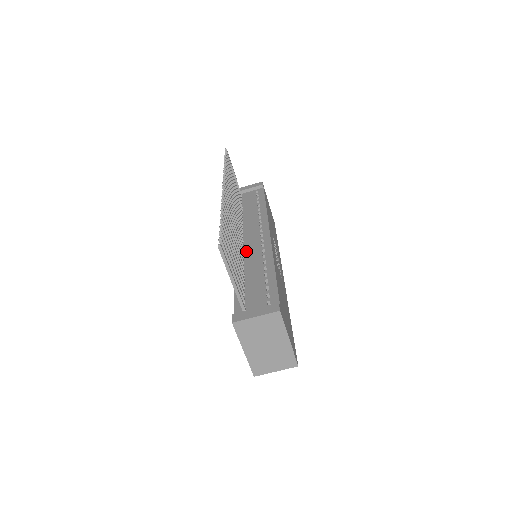
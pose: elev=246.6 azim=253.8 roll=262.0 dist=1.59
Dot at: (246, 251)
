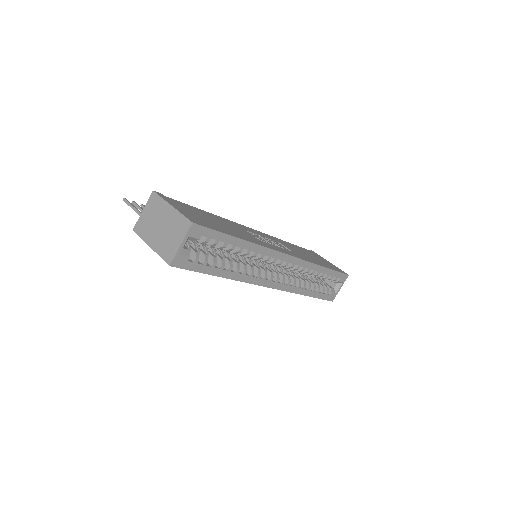
Dot at: occluded
